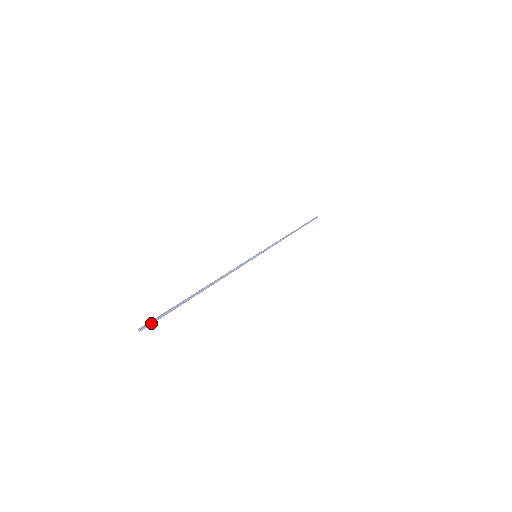
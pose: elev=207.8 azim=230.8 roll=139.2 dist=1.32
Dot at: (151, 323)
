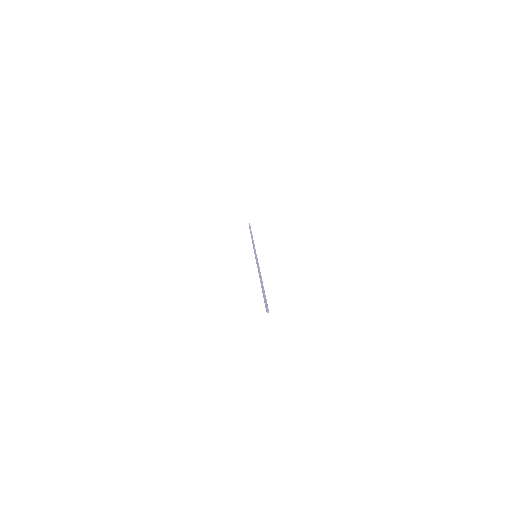
Dot at: occluded
